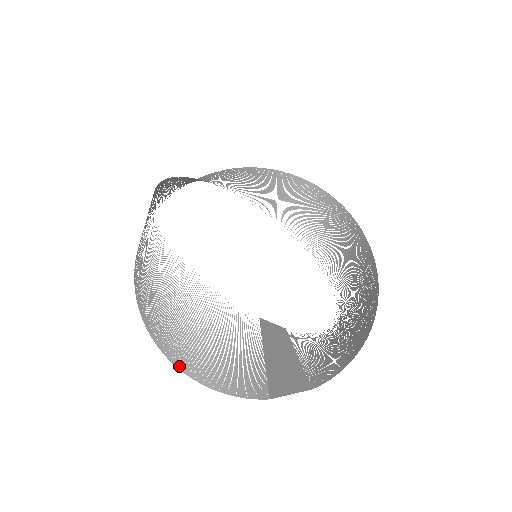
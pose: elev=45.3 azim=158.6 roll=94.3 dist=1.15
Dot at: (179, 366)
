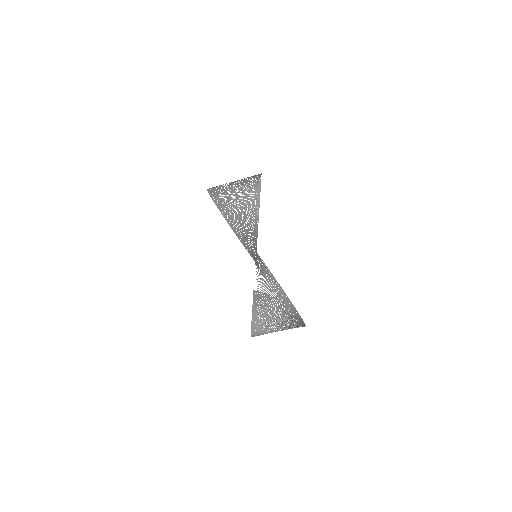
Dot at: (228, 221)
